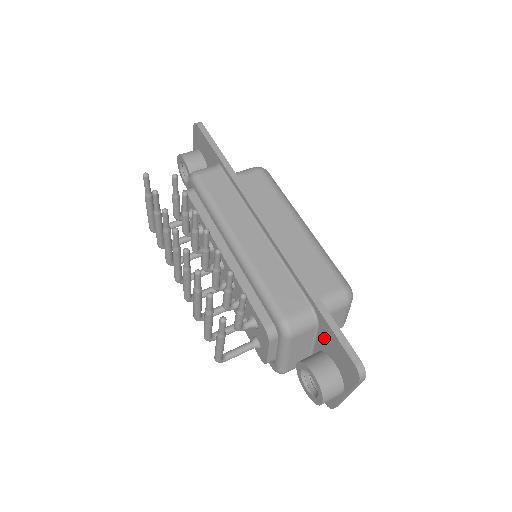
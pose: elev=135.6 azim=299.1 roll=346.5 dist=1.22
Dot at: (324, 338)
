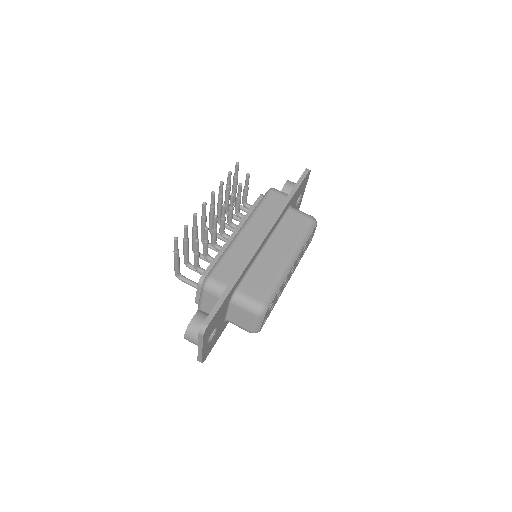
Dot at: occluded
